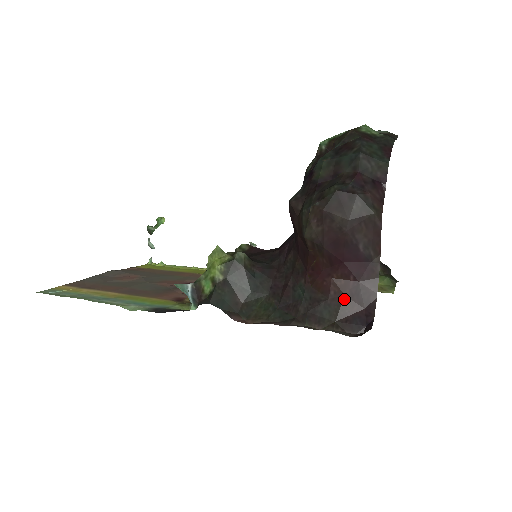
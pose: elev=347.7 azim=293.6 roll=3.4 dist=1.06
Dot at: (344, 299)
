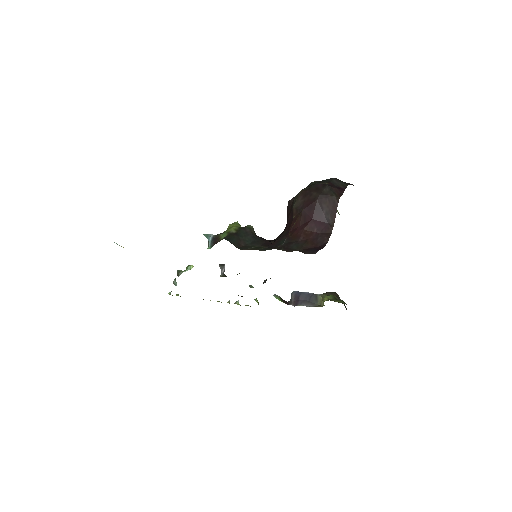
Dot at: (308, 240)
